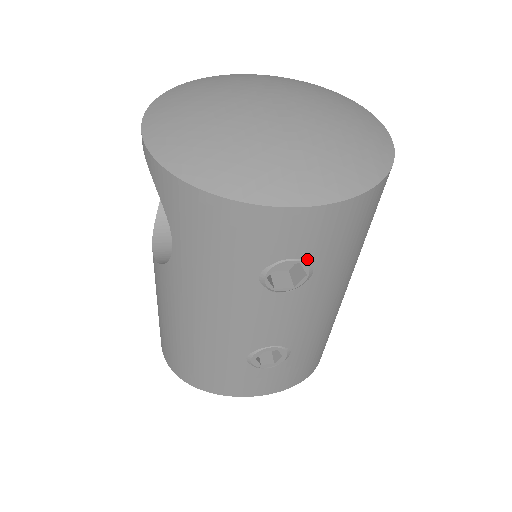
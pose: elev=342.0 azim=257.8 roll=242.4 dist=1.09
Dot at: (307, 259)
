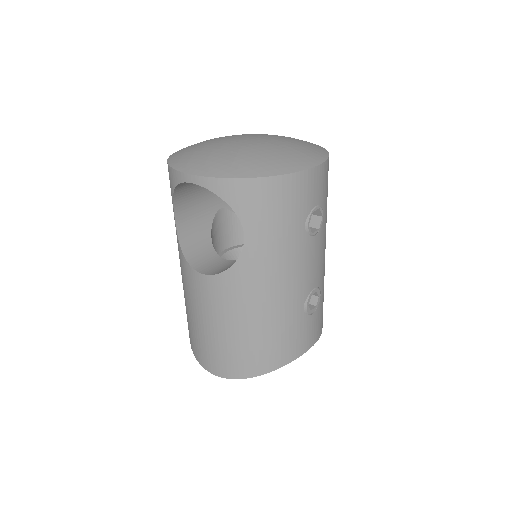
Dot at: (321, 204)
